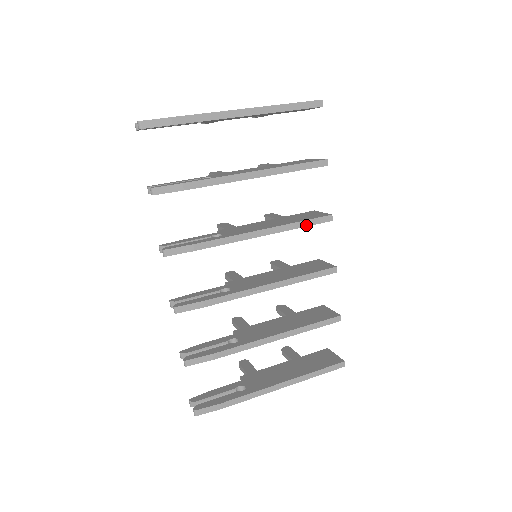
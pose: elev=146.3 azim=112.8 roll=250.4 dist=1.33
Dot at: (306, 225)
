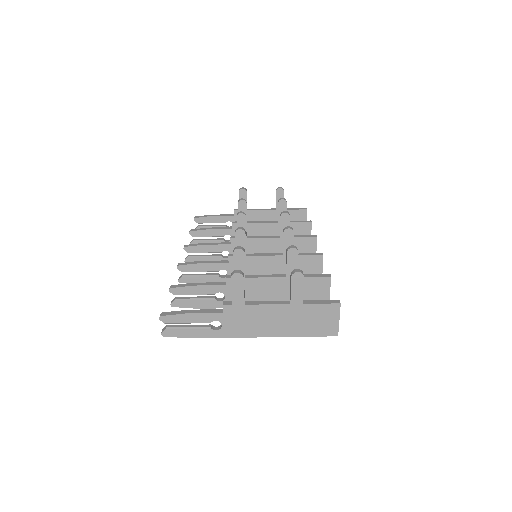
Dot at: occluded
